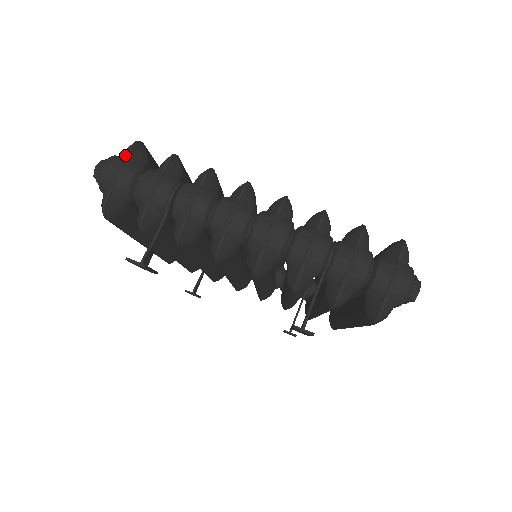
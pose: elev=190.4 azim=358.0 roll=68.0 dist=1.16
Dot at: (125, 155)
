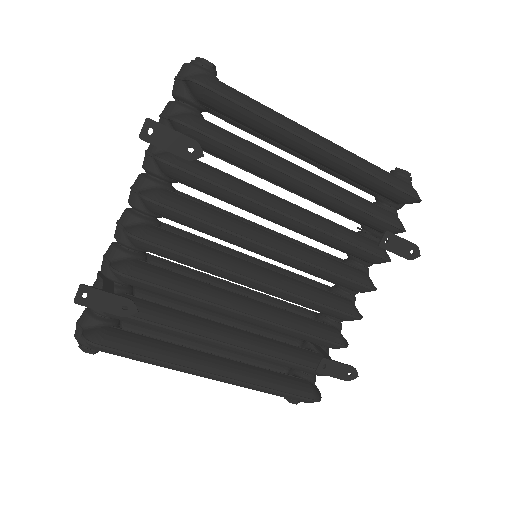
Dot at: occluded
